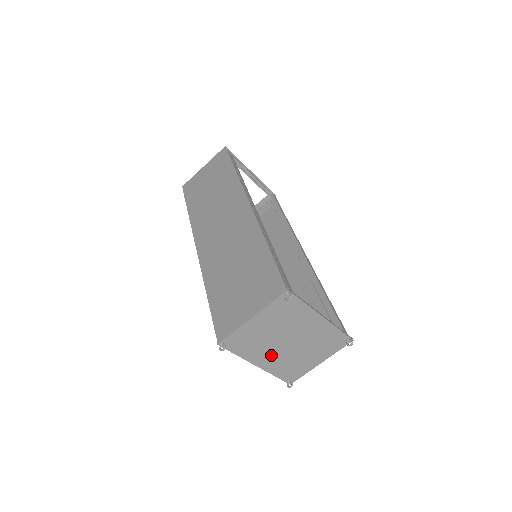
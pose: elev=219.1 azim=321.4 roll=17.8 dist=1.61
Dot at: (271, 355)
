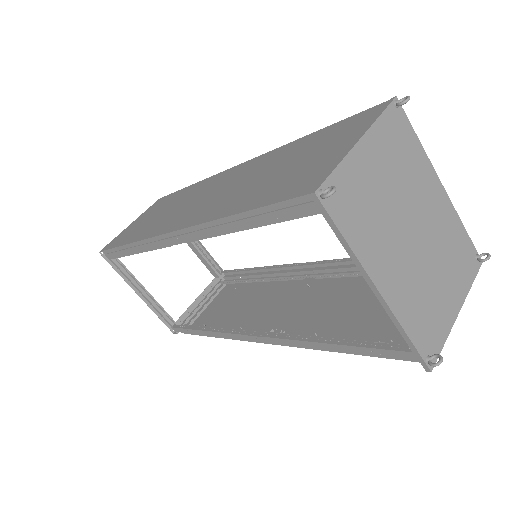
Dot at: (395, 263)
